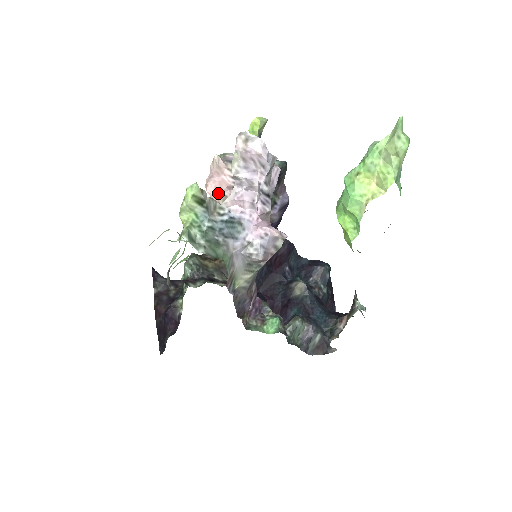
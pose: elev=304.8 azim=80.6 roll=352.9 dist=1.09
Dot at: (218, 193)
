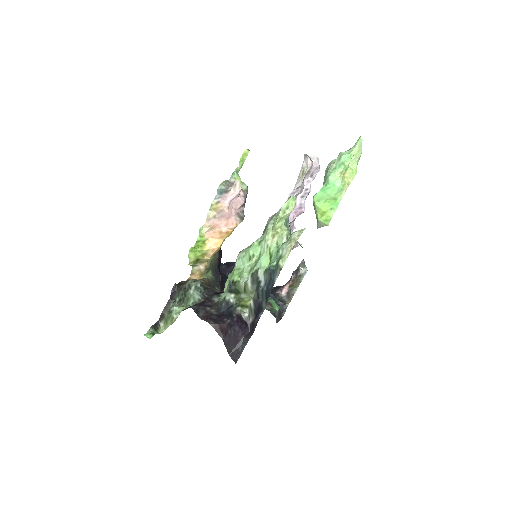
Dot at: (234, 212)
